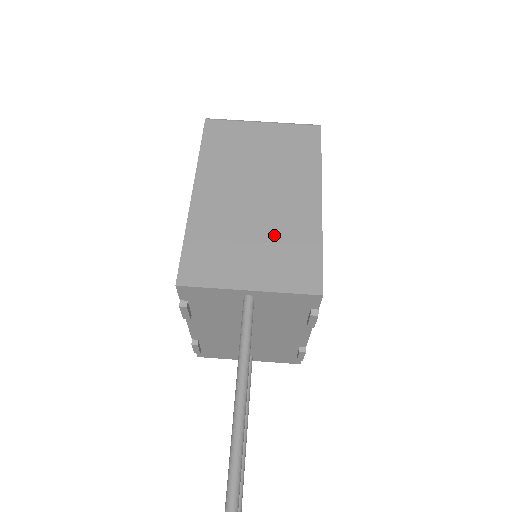
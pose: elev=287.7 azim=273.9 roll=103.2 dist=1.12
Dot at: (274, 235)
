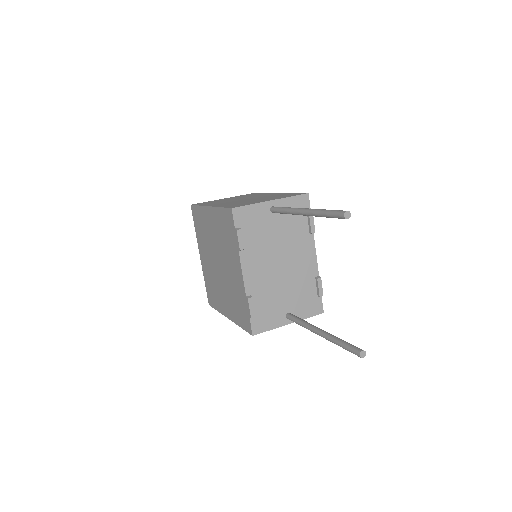
Dot at: occluded
